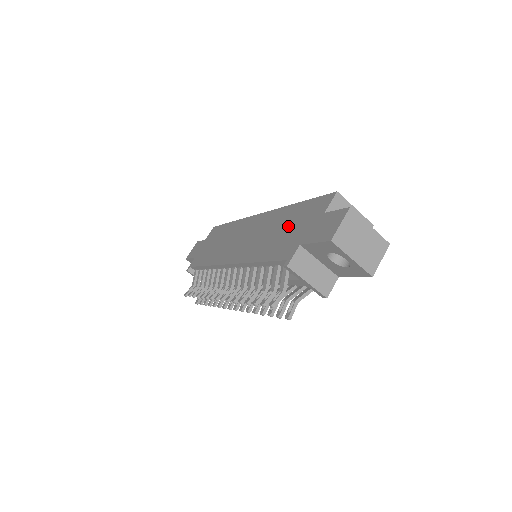
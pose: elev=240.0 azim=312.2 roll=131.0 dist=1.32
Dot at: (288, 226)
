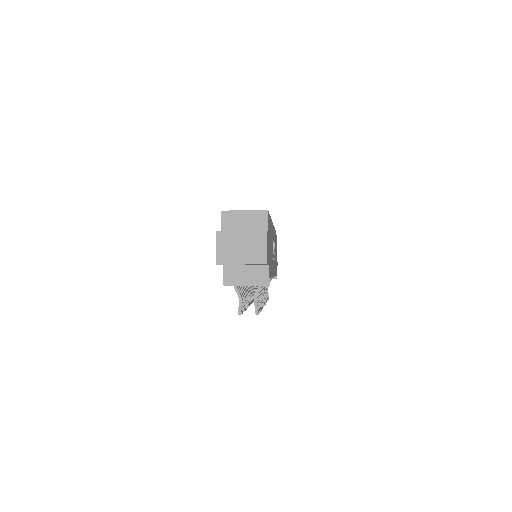
Dot at: occluded
